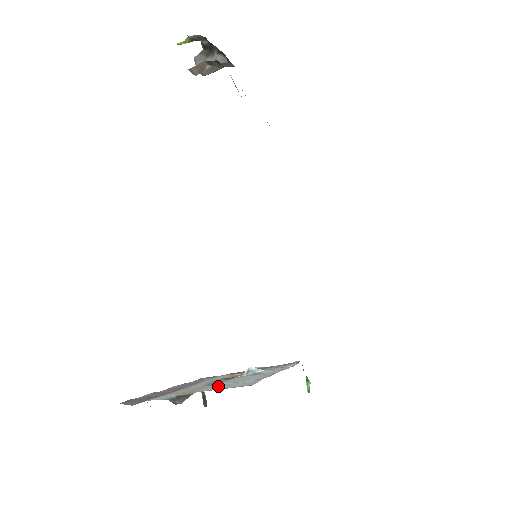
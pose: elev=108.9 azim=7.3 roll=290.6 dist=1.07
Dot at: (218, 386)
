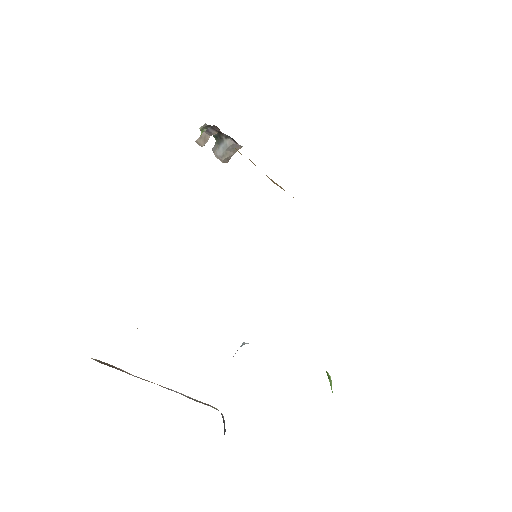
Dot at: occluded
